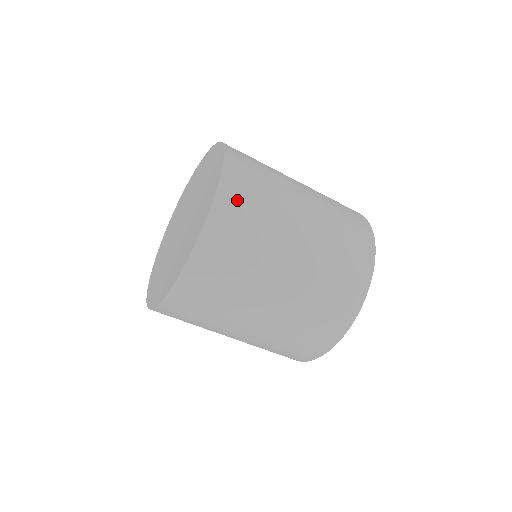
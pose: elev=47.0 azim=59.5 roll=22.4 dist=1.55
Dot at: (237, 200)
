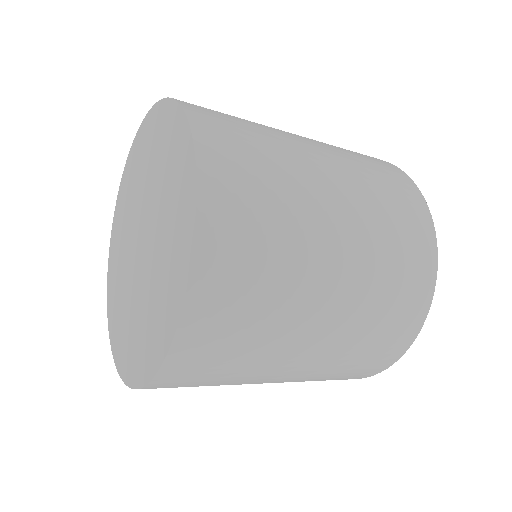
Dot at: (174, 387)
